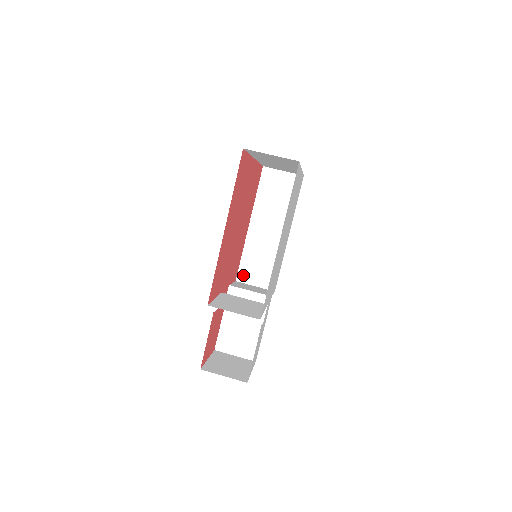
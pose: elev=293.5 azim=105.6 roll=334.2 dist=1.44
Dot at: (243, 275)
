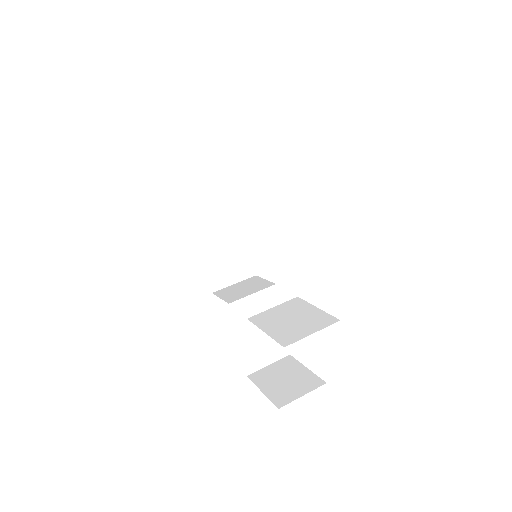
Dot at: (216, 281)
